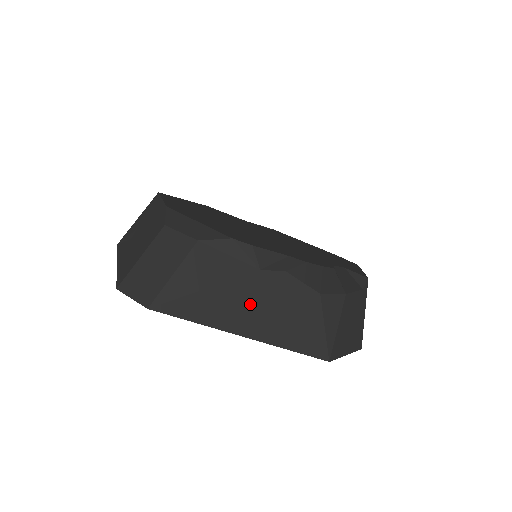
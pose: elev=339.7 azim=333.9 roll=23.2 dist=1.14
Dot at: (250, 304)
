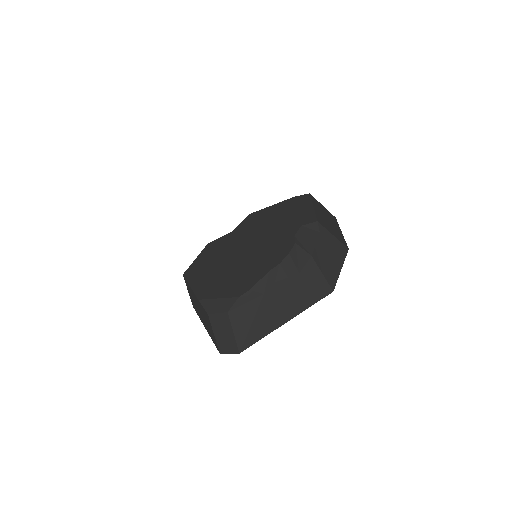
Dot at: (275, 310)
